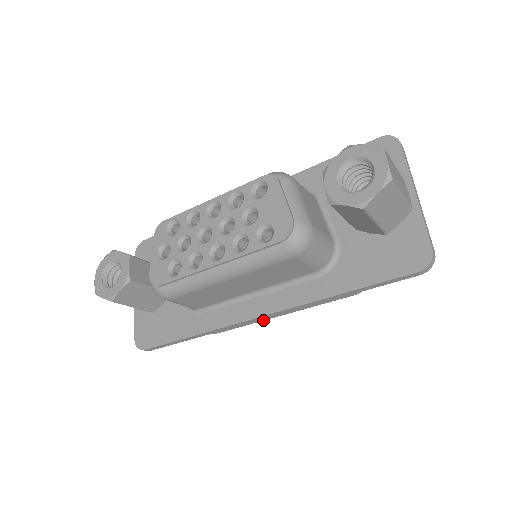
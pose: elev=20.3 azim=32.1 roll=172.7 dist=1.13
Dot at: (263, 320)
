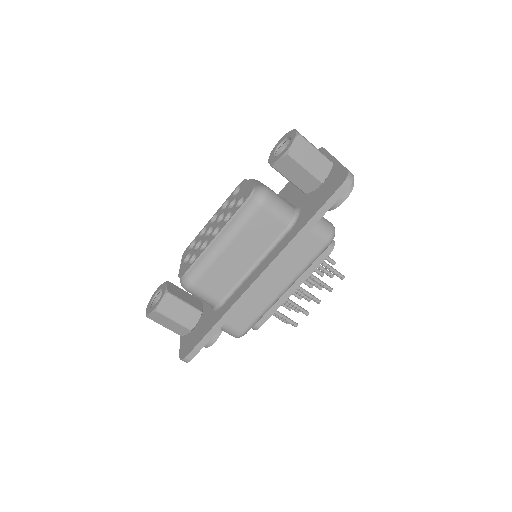
Dot at: (272, 301)
